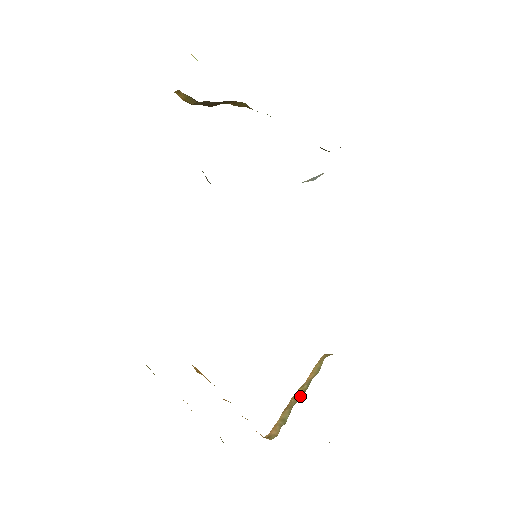
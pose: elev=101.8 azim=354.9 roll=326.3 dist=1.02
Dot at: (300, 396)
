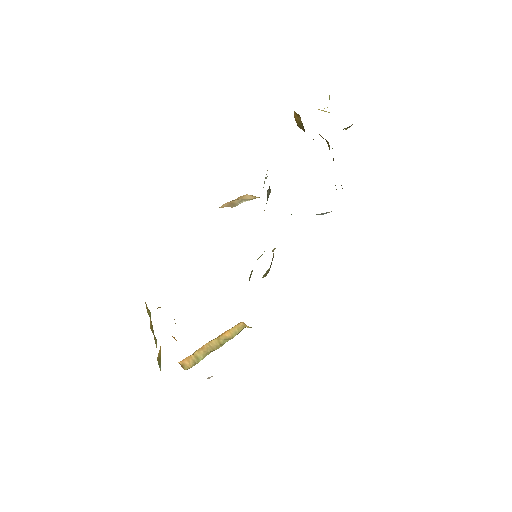
Dot at: (215, 347)
